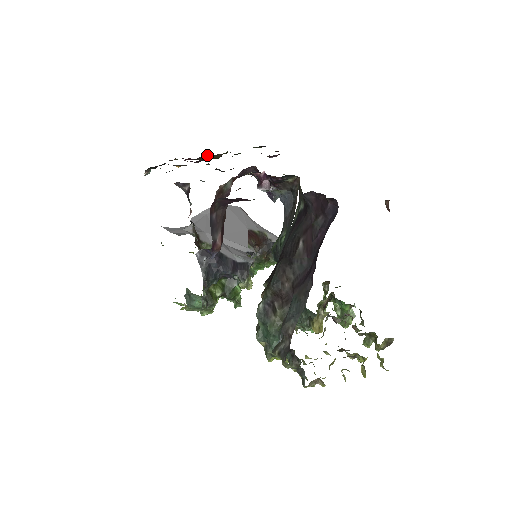
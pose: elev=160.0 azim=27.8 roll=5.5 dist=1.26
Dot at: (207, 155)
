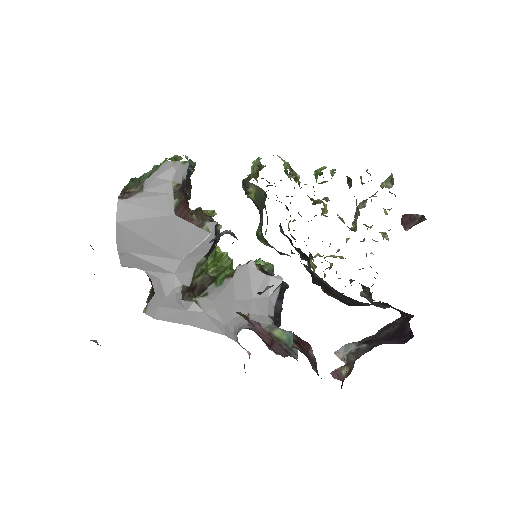
Dot at: occluded
